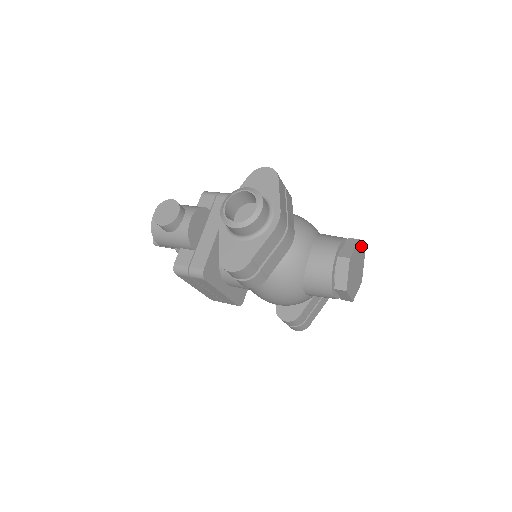
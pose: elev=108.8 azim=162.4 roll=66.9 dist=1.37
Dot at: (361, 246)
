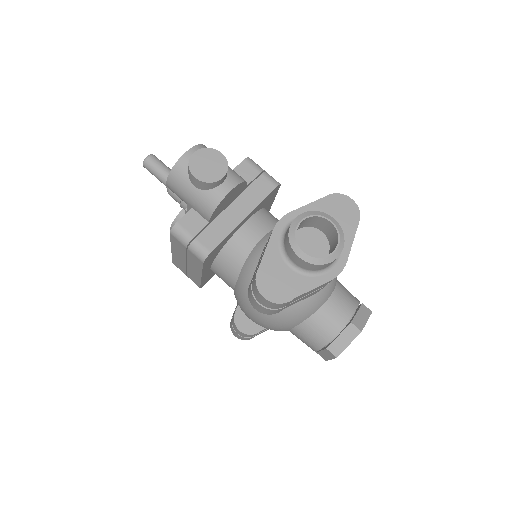
Dot at: occluded
